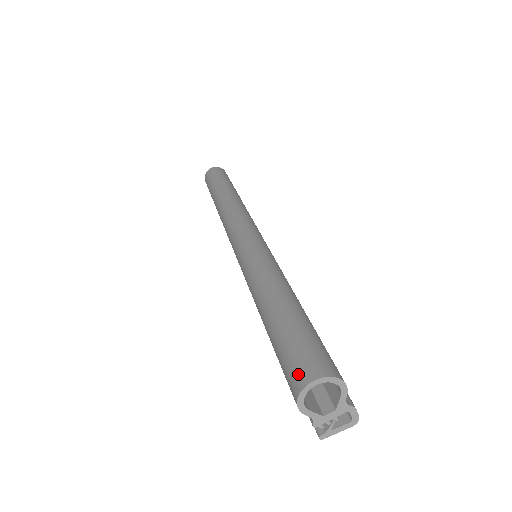
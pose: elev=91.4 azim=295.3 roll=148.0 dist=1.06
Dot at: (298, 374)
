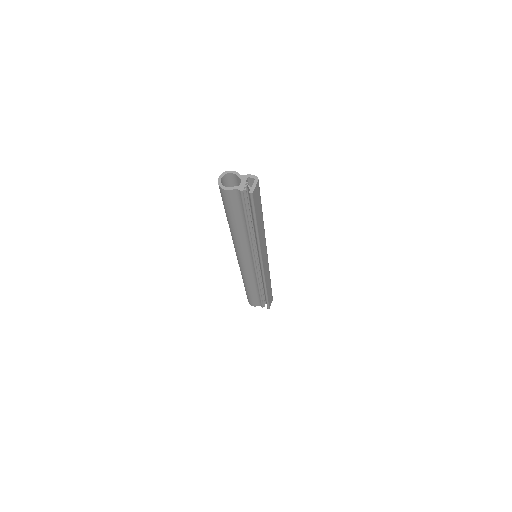
Dot at: occluded
